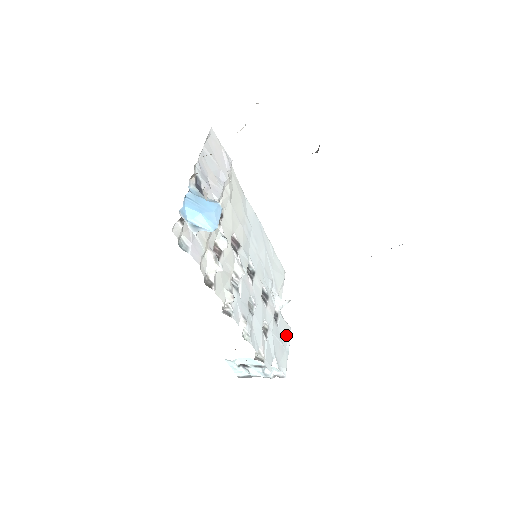
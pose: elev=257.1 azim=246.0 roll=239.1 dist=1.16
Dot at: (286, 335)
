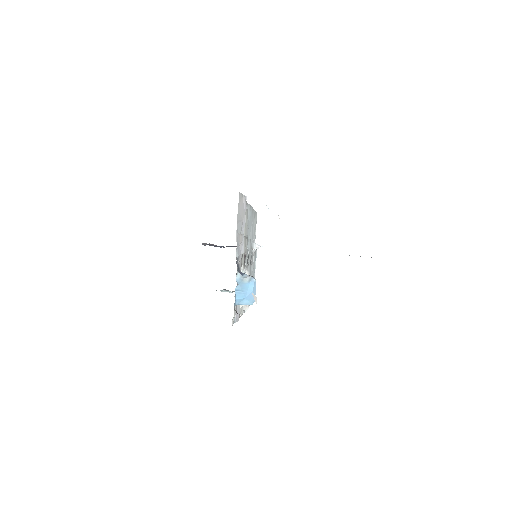
Dot at: occluded
